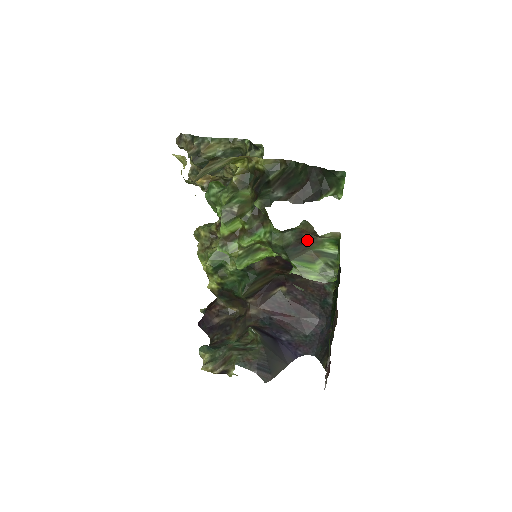
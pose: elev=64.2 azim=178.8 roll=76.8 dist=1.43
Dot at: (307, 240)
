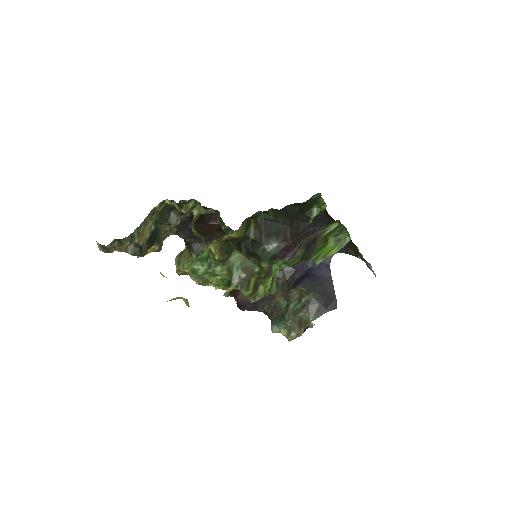
Dot at: (313, 241)
